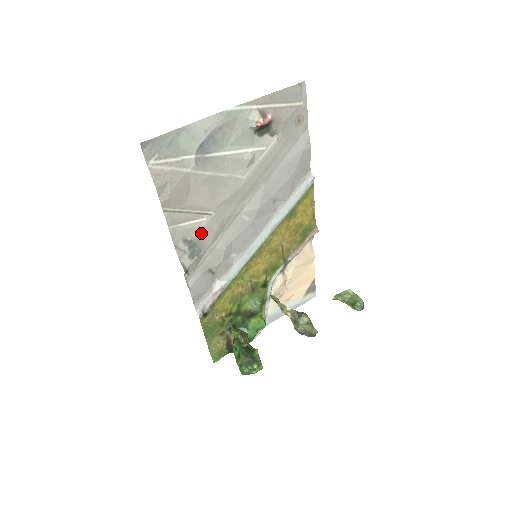
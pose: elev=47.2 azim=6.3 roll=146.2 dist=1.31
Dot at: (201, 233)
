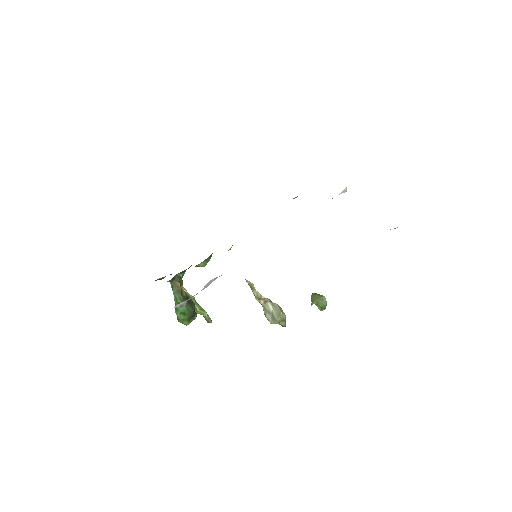
Dot at: occluded
